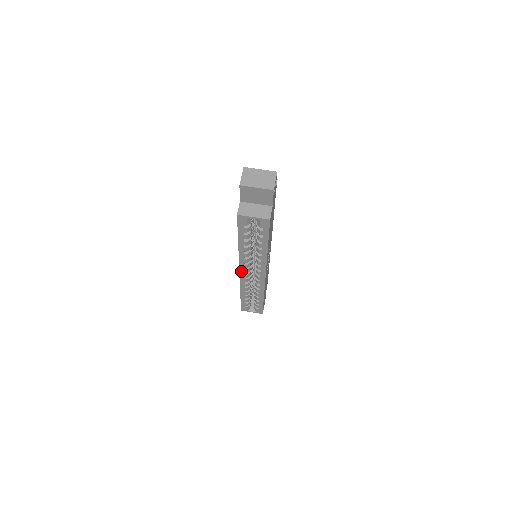
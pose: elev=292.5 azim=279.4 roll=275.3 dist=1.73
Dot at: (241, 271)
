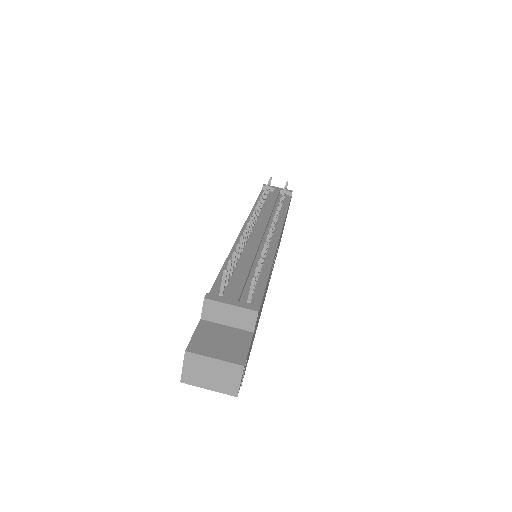
Dot at: occluded
